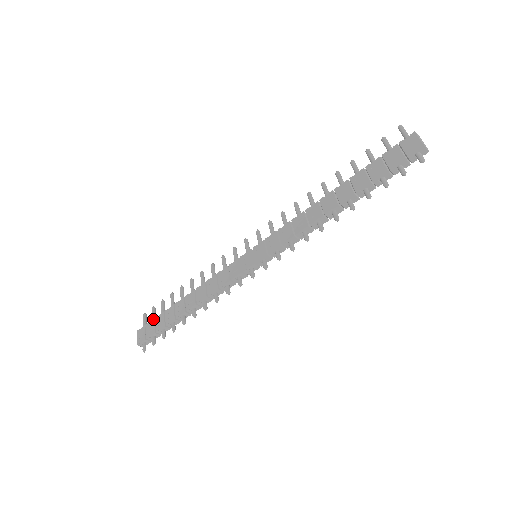
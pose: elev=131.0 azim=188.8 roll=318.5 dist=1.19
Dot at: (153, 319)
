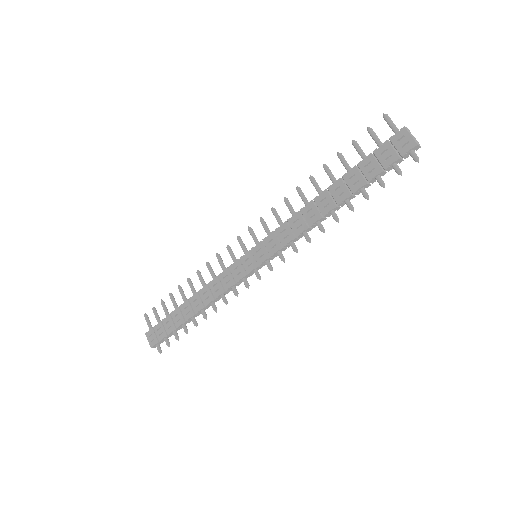
Dot at: (159, 322)
